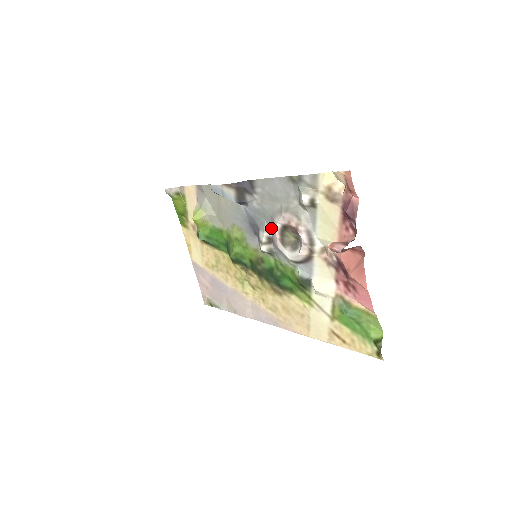
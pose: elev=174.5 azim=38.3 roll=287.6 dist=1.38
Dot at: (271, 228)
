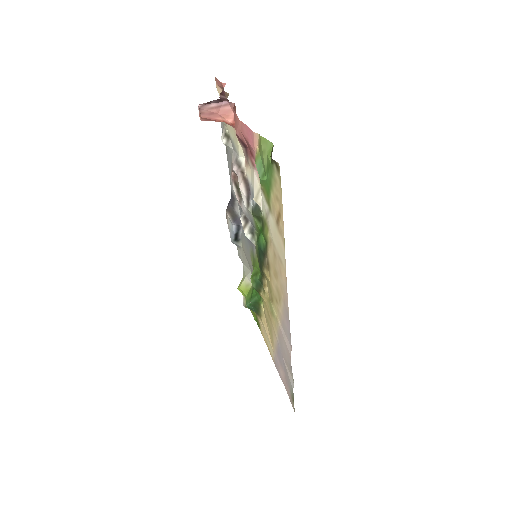
Dot at: occluded
